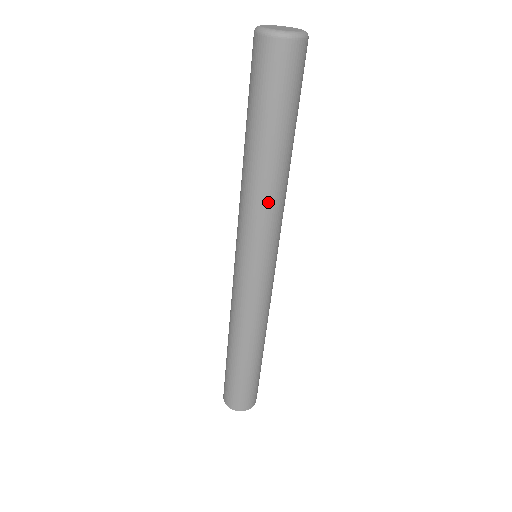
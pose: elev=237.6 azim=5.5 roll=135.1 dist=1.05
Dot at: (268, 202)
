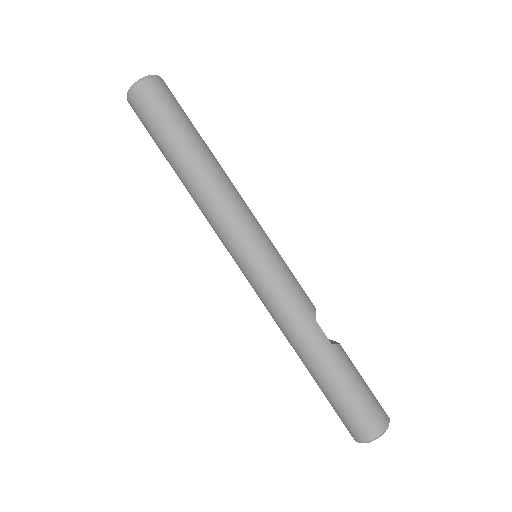
Dot at: (207, 203)
